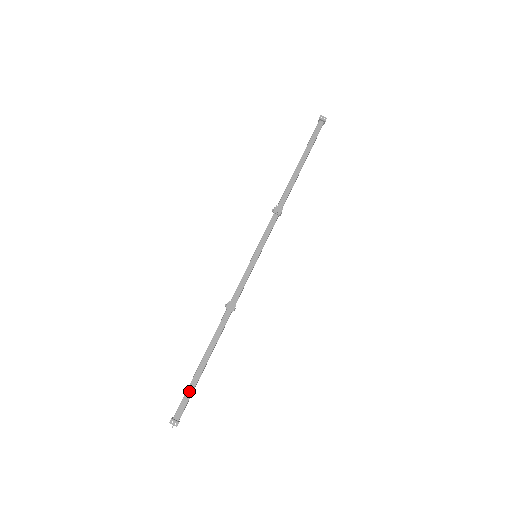
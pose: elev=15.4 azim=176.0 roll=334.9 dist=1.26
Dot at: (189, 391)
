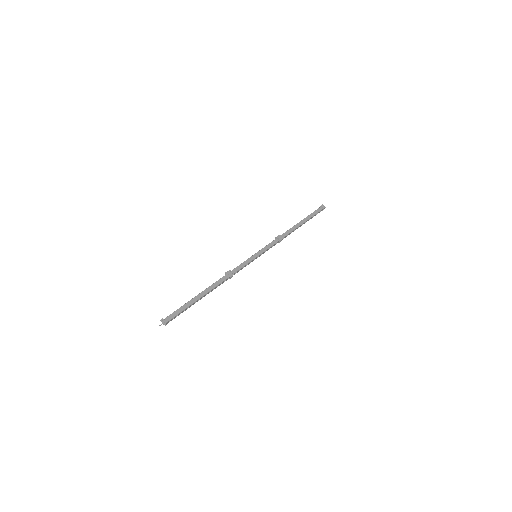
Dot at: (181, 308)
